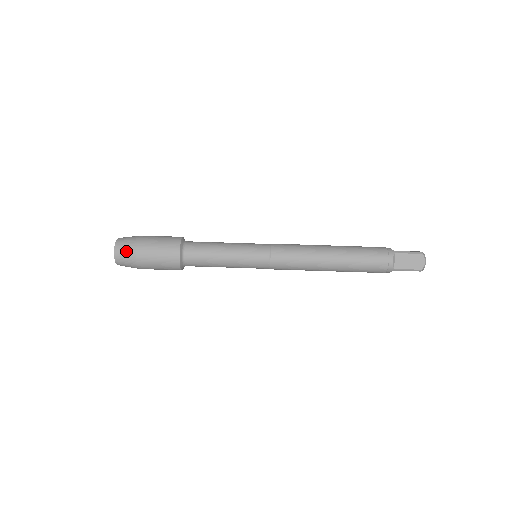
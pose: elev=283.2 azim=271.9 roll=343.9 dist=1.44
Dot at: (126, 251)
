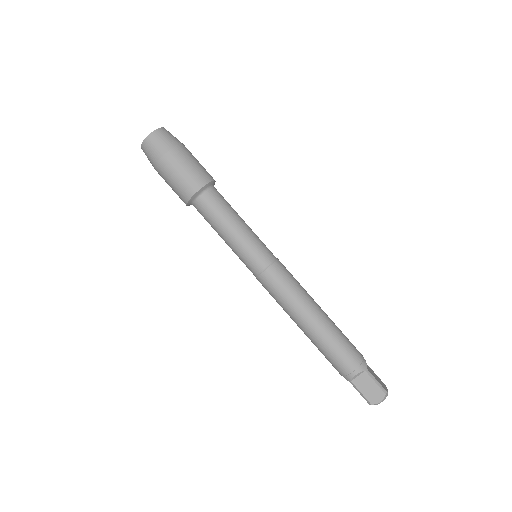
Dot at: (157, 146)
